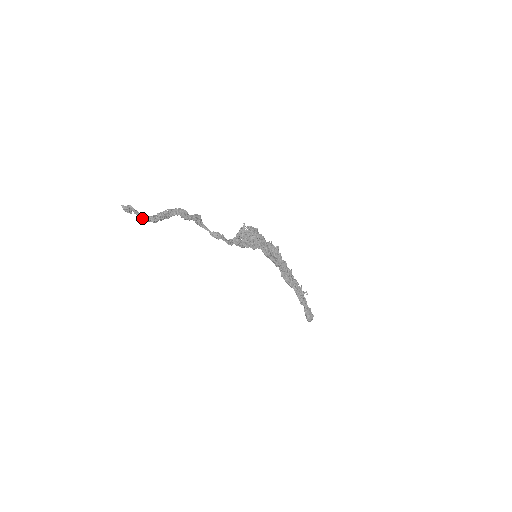
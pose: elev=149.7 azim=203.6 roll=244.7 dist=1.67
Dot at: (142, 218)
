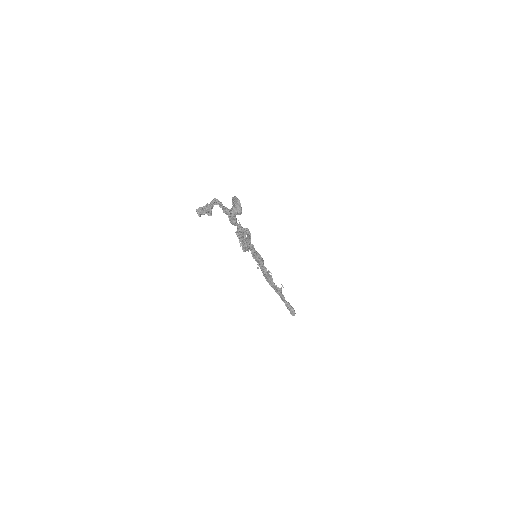
Dot at: (229, 213)
